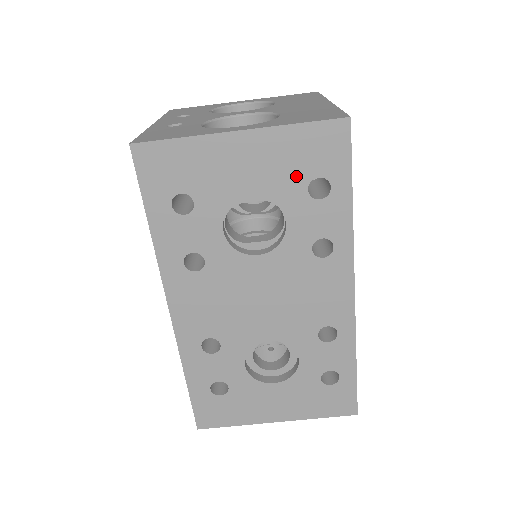
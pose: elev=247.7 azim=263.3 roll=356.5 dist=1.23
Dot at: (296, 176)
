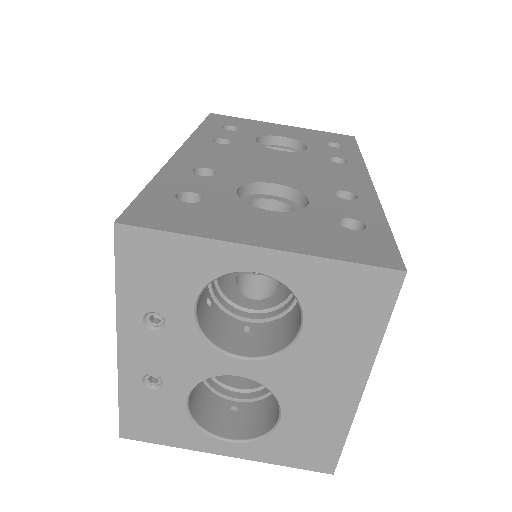
Dot at: (318, 139)
